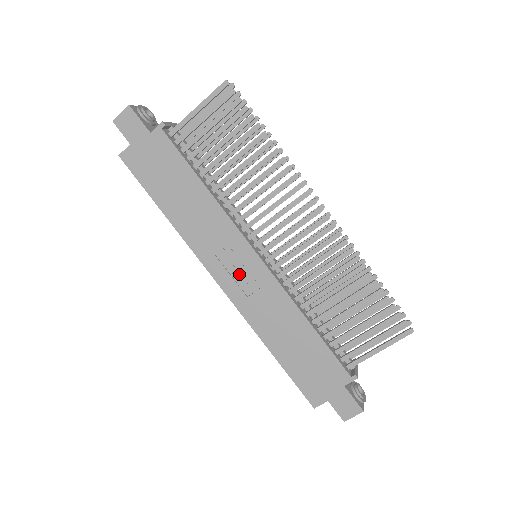
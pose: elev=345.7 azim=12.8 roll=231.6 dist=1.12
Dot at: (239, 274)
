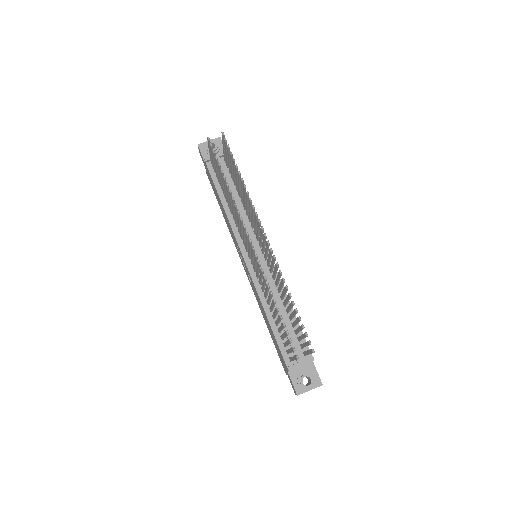
Dot at: (245, 266)
